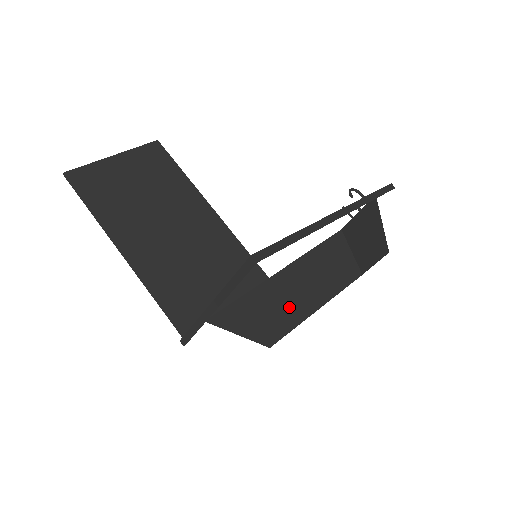
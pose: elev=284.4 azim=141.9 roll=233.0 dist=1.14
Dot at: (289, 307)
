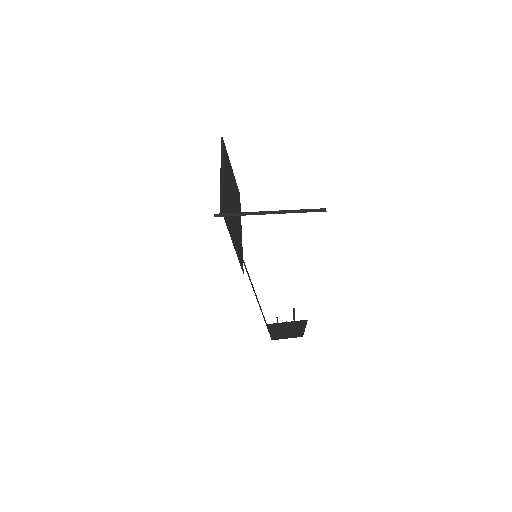
Dot at: (252, 286)
